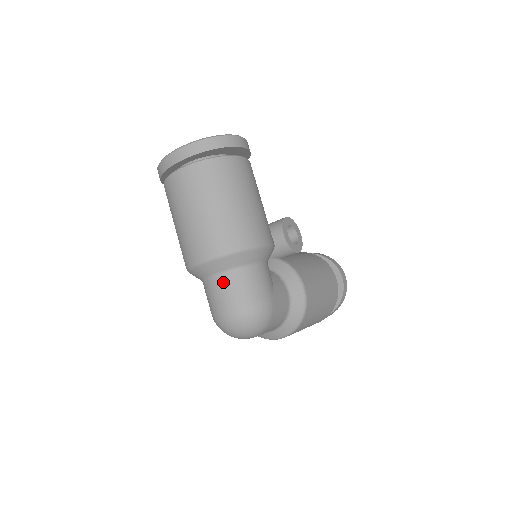
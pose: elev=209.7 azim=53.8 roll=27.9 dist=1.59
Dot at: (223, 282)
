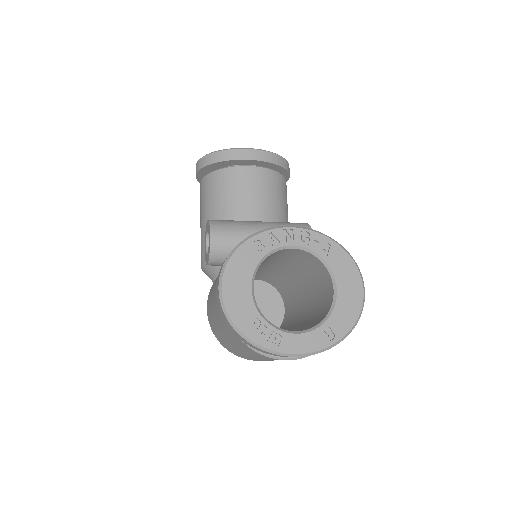
Dot at: occluded
